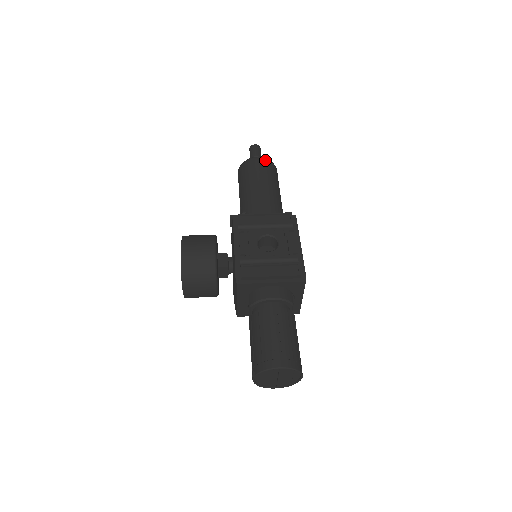
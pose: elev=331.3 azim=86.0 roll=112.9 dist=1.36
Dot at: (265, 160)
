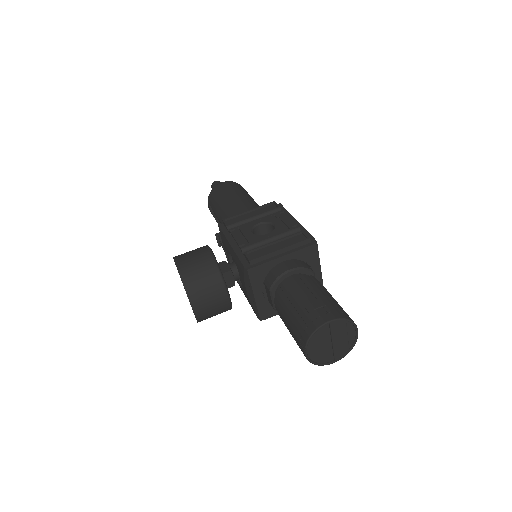
Dot at: (230, 182)
